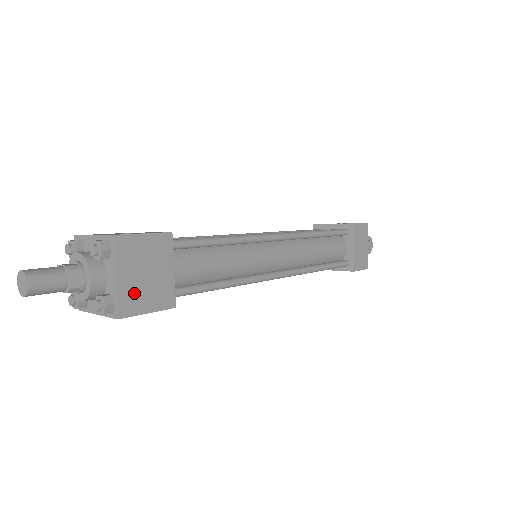
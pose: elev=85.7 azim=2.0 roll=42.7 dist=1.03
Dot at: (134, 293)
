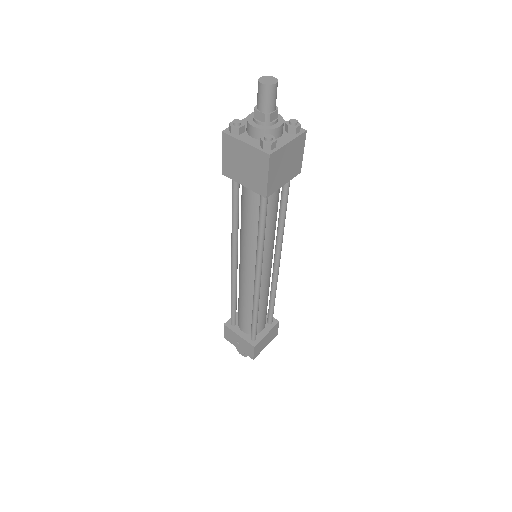
Dot at: occluded
